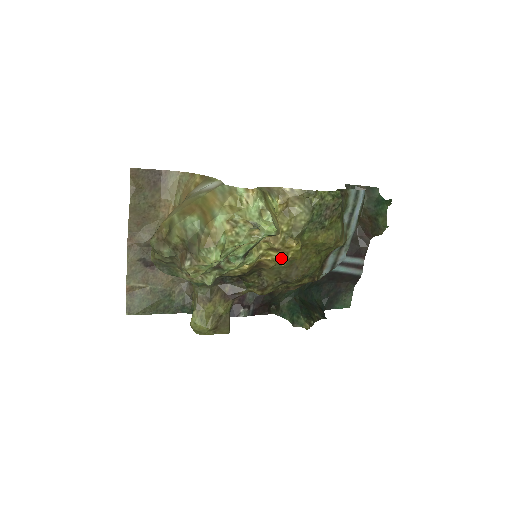
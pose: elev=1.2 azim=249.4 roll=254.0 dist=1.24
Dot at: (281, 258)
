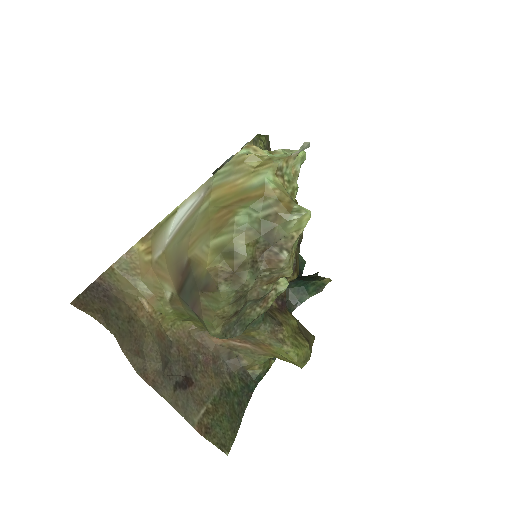
Dot at: occluded
